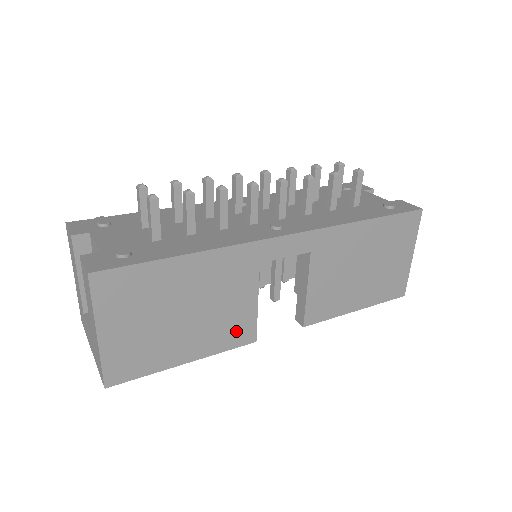
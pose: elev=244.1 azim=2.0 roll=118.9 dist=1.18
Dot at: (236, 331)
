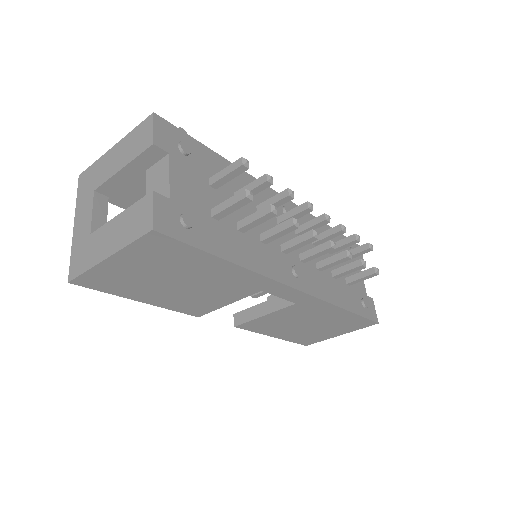
Dot at: (195, 307)
